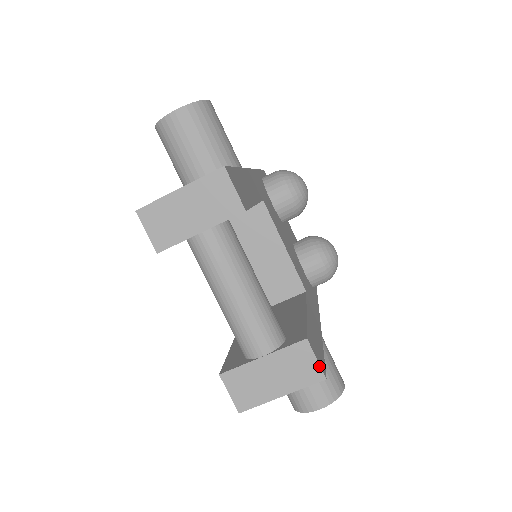
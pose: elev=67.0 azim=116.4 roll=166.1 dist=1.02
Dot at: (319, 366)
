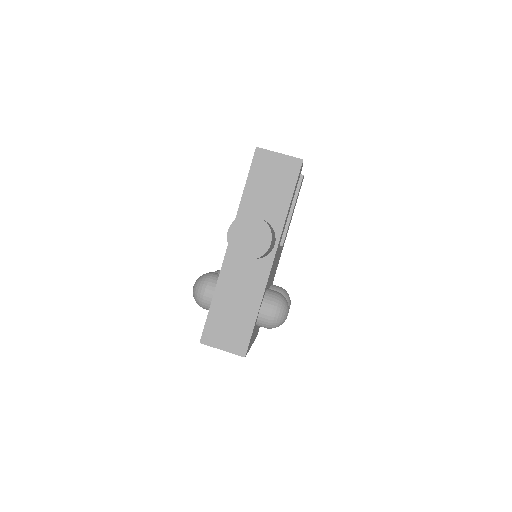
Dot at: occluded
